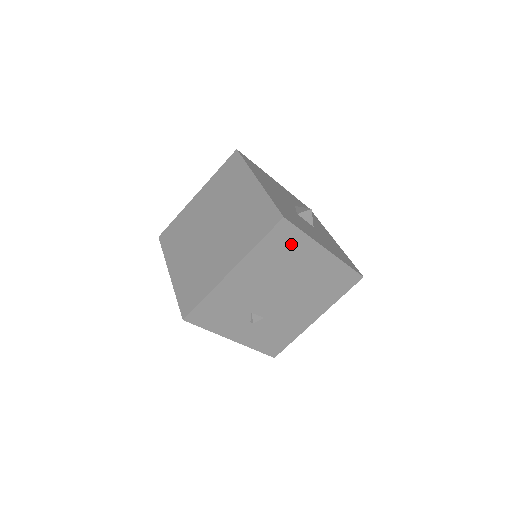
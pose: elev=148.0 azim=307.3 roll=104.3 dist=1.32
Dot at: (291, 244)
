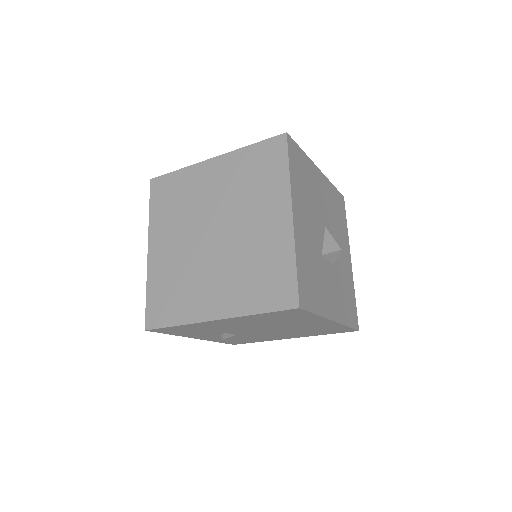
Dot at: (295, 317)
